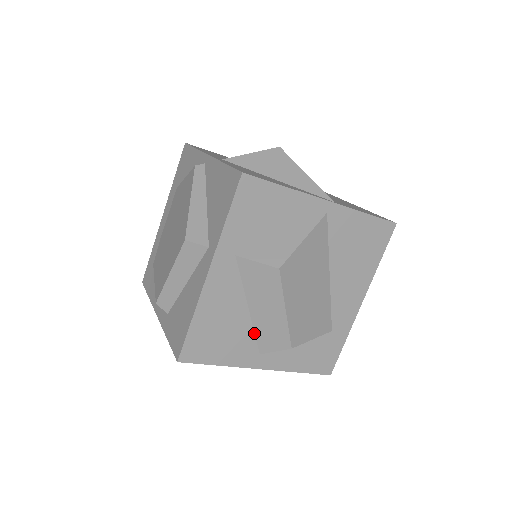
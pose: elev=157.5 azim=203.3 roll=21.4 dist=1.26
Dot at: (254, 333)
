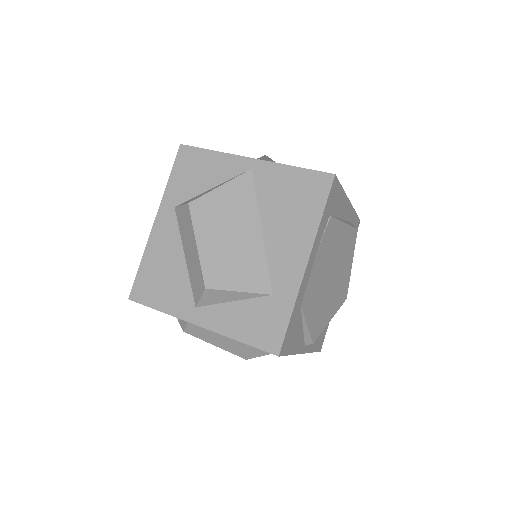
Dot at: (190, 283)
